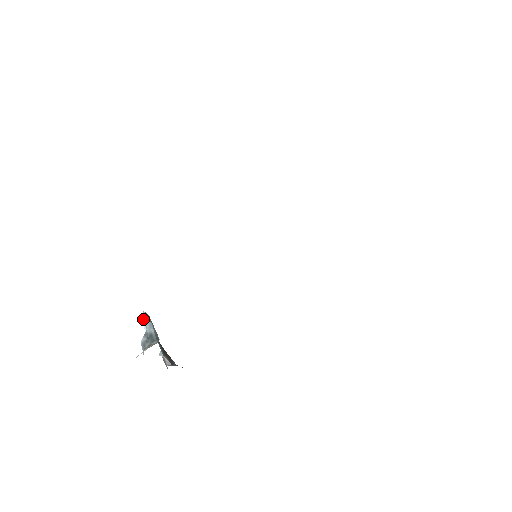
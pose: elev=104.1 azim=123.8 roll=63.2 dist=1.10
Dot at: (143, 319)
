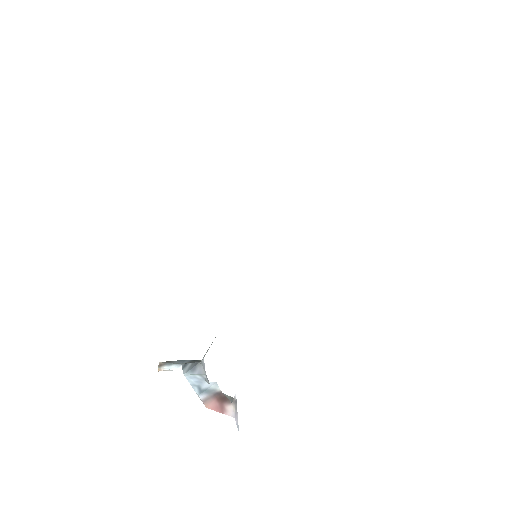
Dot at: (165, 366)
